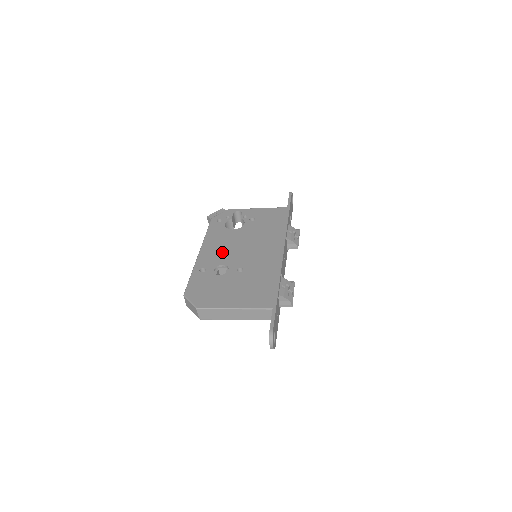
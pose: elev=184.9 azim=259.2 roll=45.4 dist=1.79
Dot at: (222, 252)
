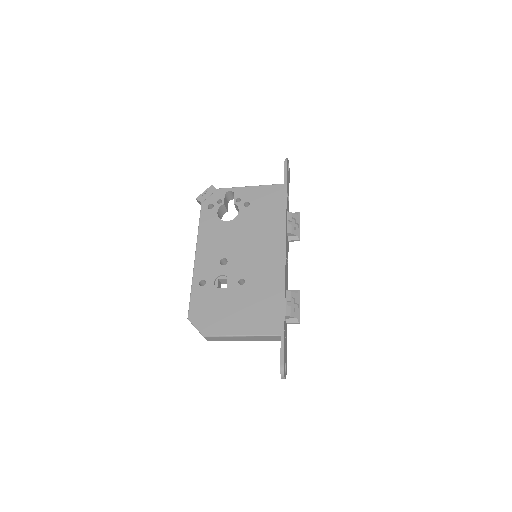
Dot at: (219, 256)
